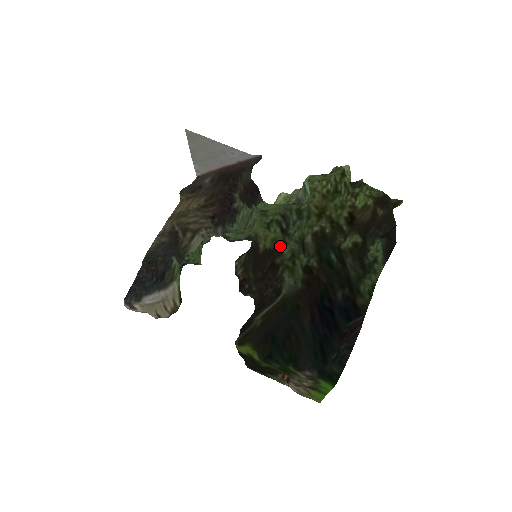
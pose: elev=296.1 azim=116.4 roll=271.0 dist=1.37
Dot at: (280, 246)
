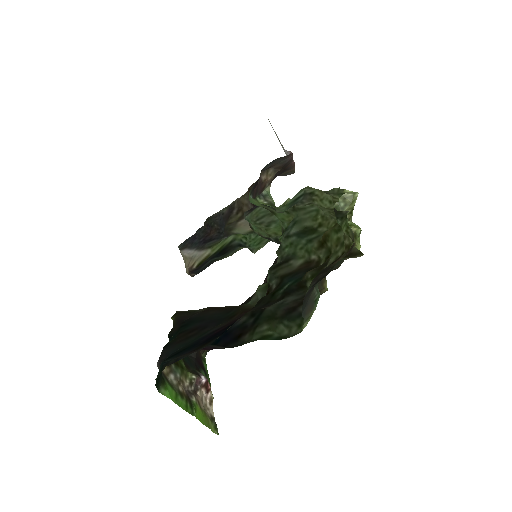
Dot at: occluded
